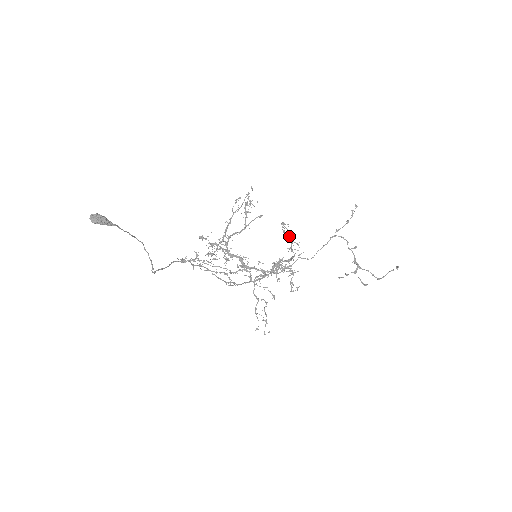
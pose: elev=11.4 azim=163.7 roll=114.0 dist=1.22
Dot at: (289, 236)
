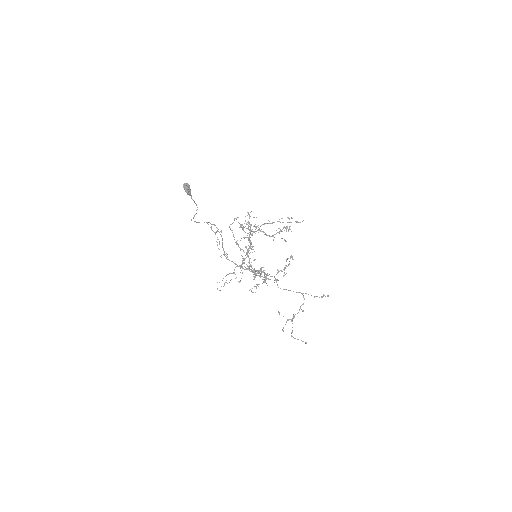
Dot at: (286, 265)
